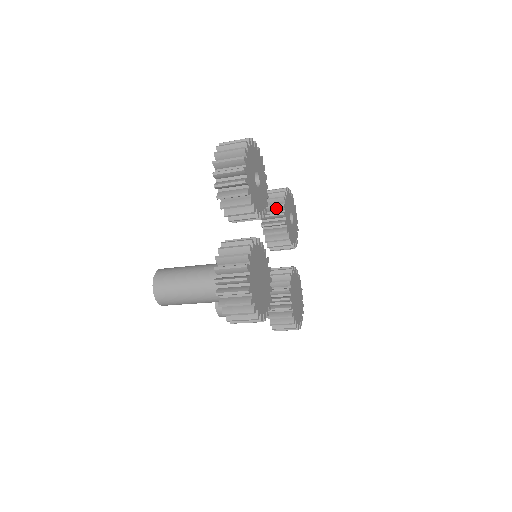
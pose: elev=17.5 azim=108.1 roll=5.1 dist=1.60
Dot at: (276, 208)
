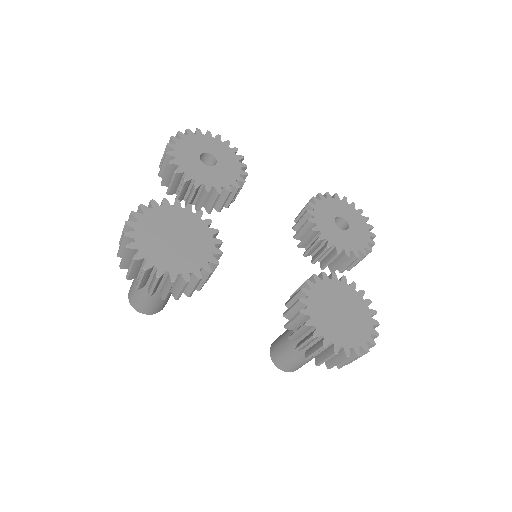
Dot at: occluded
